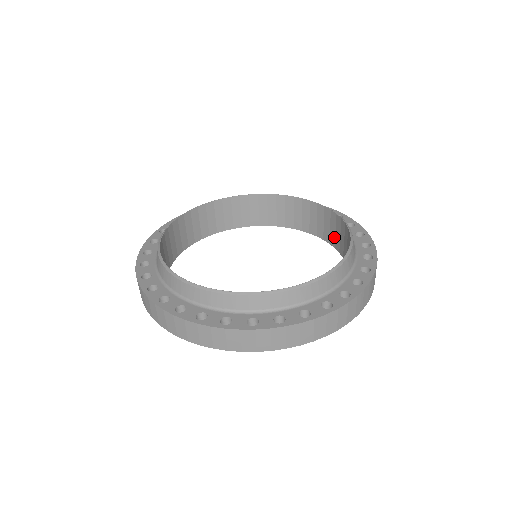
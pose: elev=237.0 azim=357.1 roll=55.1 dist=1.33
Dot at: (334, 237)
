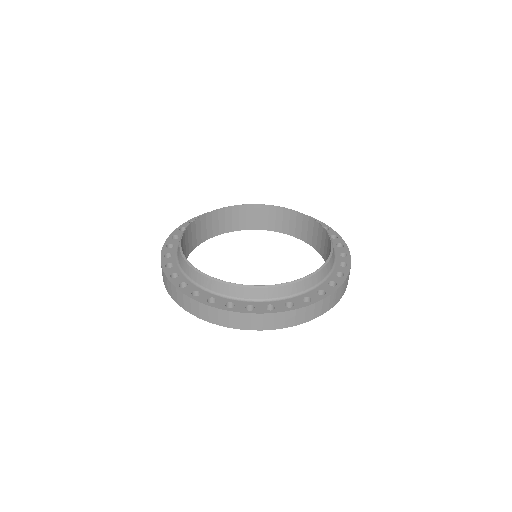
Dot at: (320, 245)
